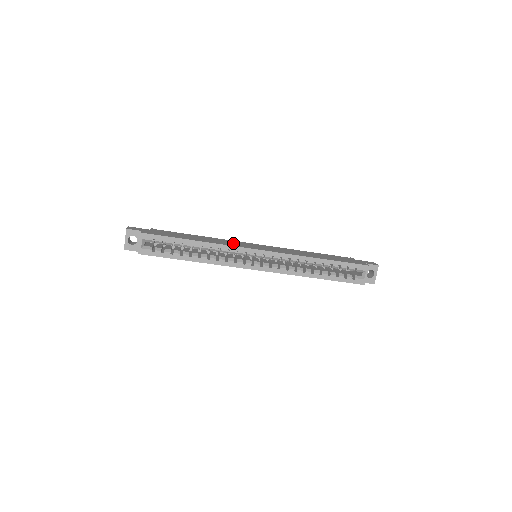
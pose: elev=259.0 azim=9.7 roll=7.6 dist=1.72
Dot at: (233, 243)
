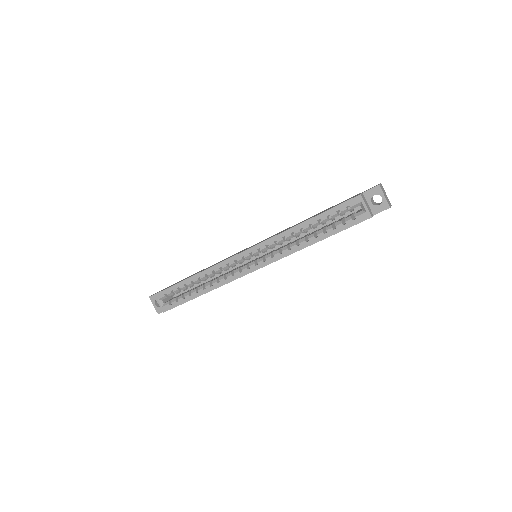
Dot at: (229, 257)
